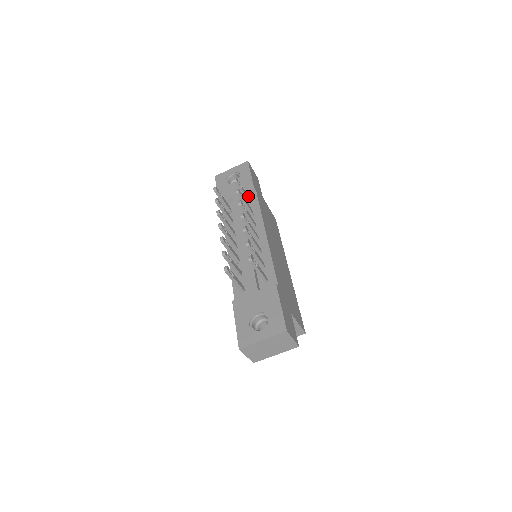
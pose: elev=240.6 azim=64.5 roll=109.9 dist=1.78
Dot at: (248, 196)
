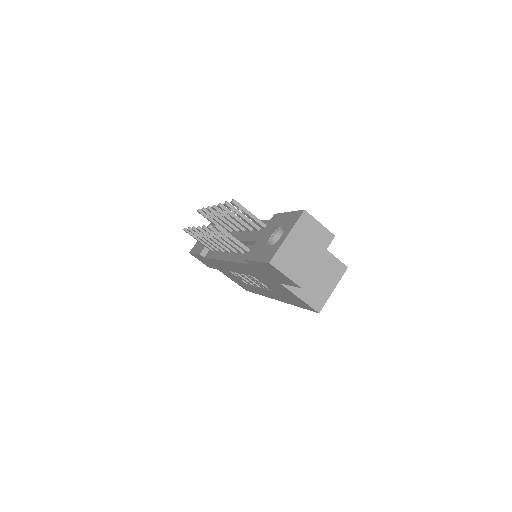
Dot at: occluded
